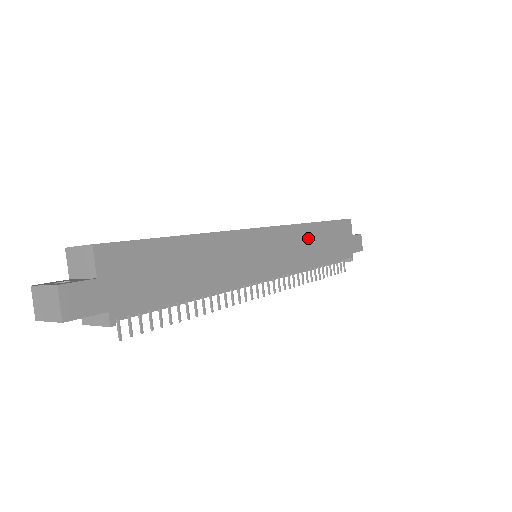
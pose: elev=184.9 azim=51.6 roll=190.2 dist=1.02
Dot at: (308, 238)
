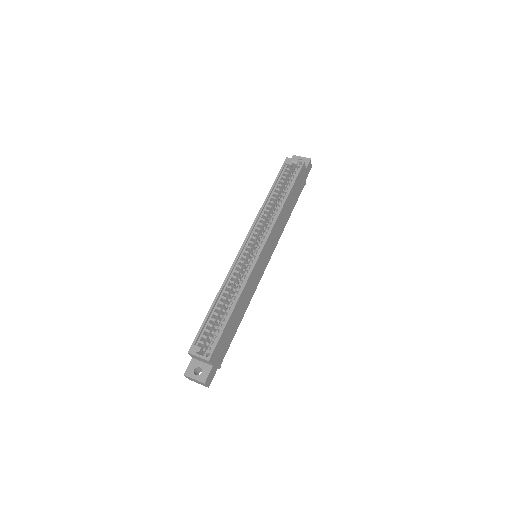
Dot at: (282, 217)
